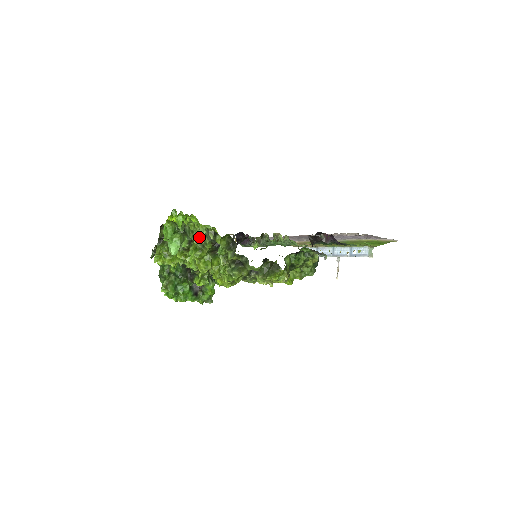
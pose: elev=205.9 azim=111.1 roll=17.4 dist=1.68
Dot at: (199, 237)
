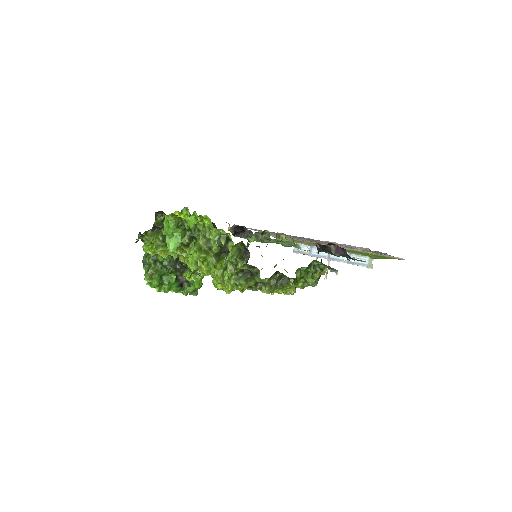
Dot at: occluded
